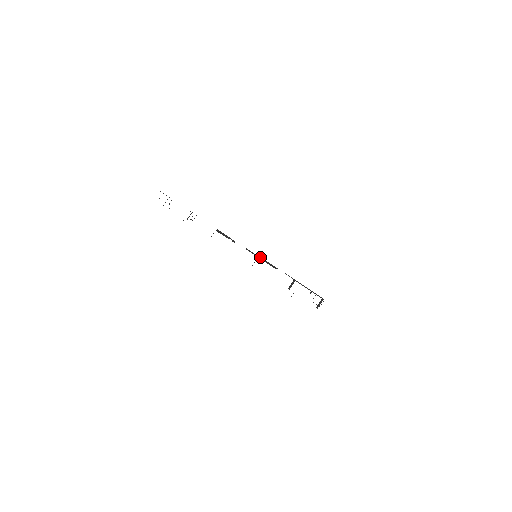
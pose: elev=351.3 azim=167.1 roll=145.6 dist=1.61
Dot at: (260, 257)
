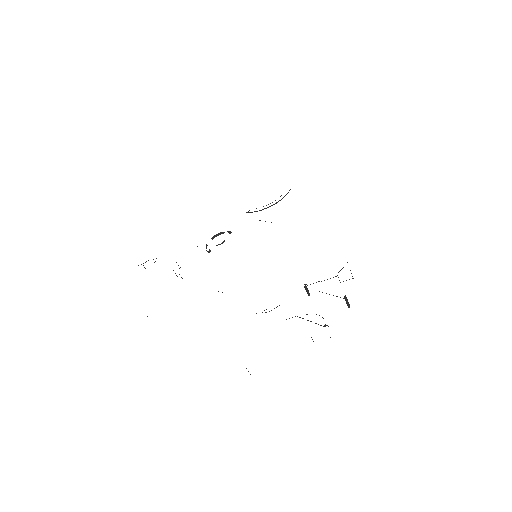
Dot at: occluded
